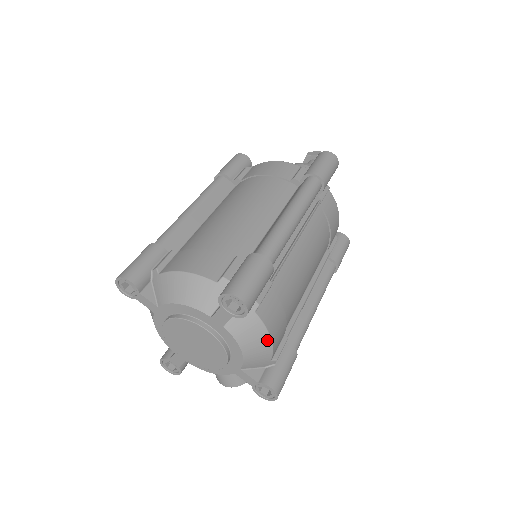
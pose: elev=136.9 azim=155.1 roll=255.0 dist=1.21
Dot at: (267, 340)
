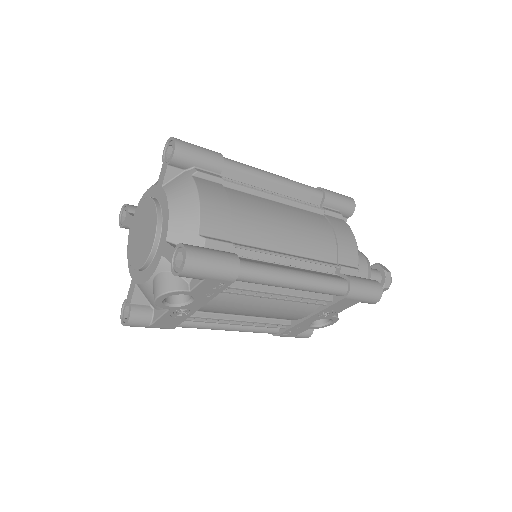
Dot at: (195, 200)
